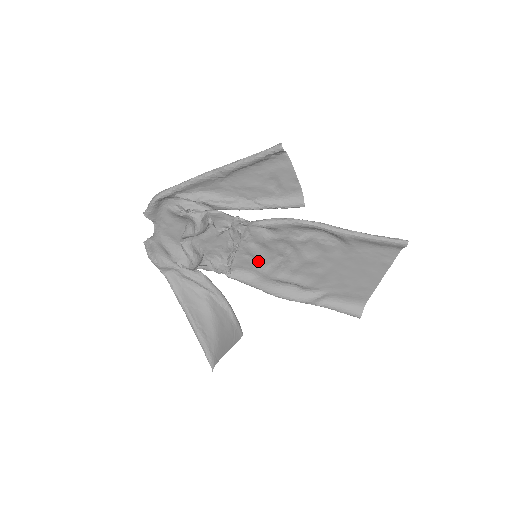
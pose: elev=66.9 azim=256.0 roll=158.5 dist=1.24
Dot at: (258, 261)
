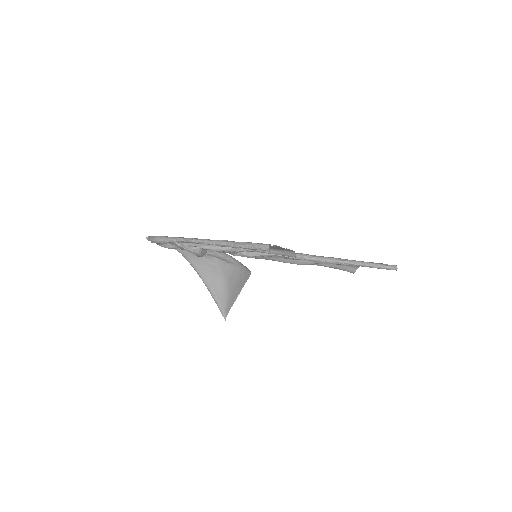
Dot at: occluded
